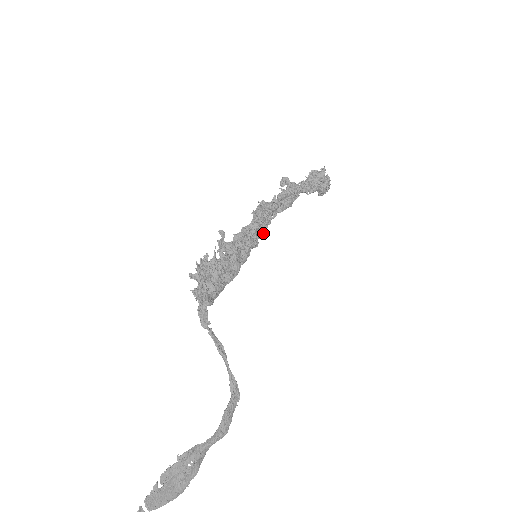
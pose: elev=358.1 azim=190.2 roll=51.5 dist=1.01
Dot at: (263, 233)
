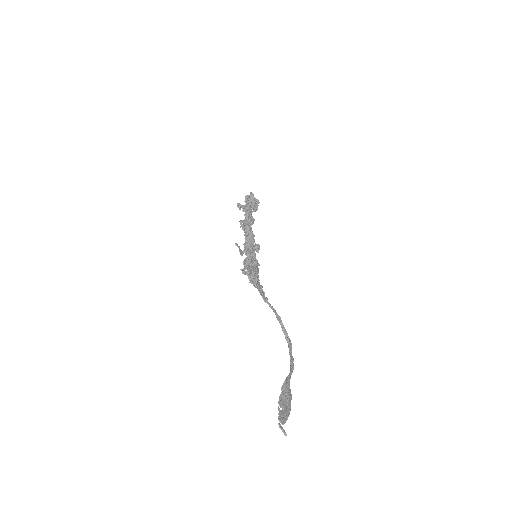
Dot at: (254, 240)
